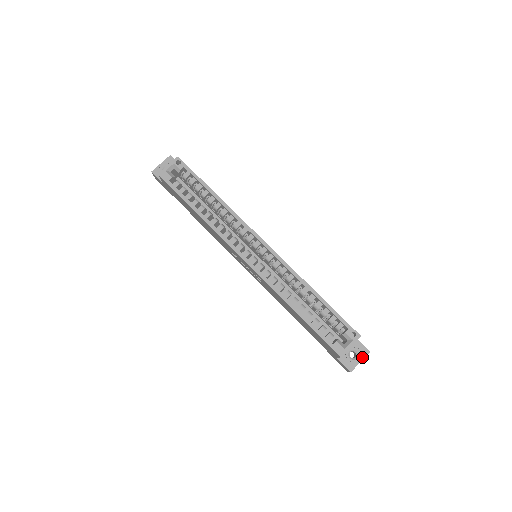
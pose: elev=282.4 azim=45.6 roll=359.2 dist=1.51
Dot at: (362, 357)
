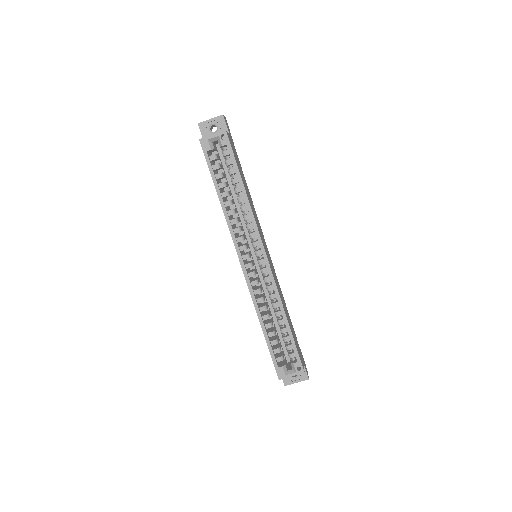
Dot at: (300, 380)
